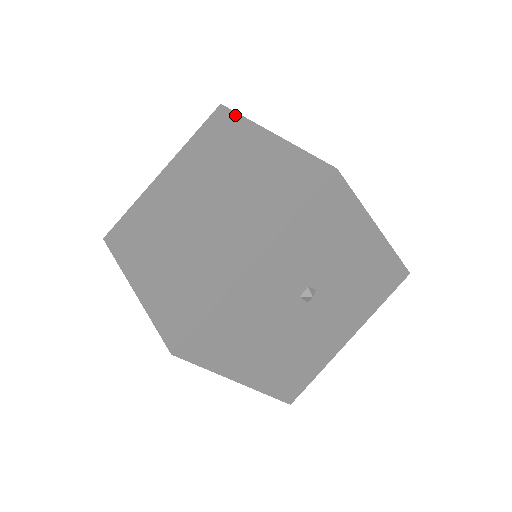
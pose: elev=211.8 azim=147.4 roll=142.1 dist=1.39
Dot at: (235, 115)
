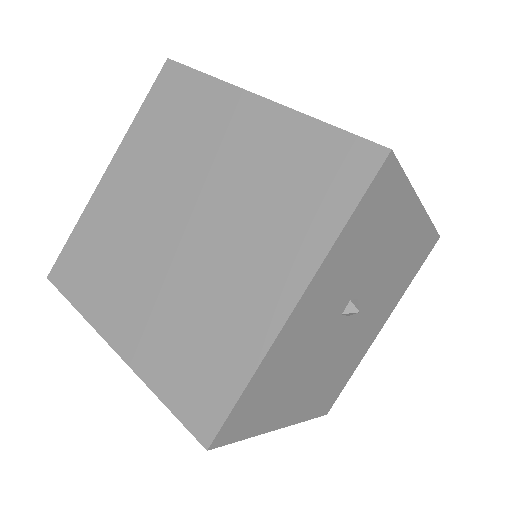
Dot at: (196, 74)
